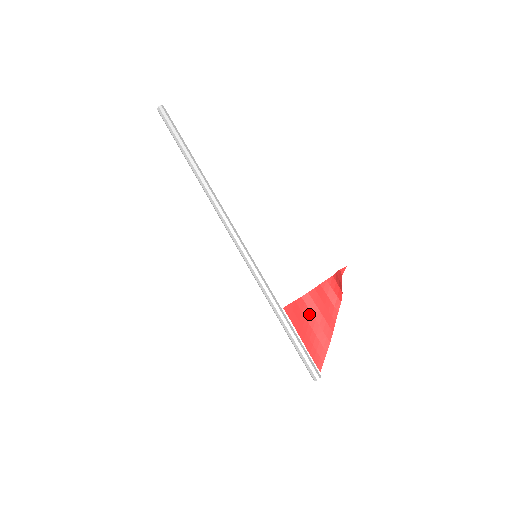
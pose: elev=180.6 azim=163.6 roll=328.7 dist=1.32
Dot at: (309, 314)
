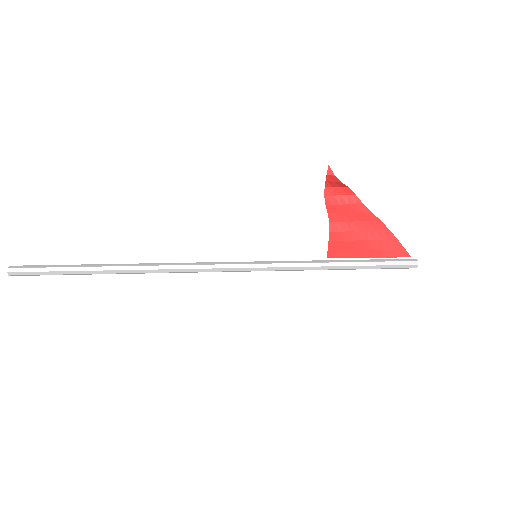
Dot at: (351, 234)
